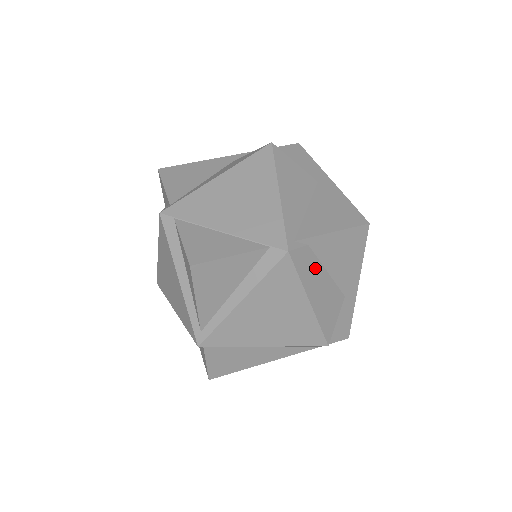
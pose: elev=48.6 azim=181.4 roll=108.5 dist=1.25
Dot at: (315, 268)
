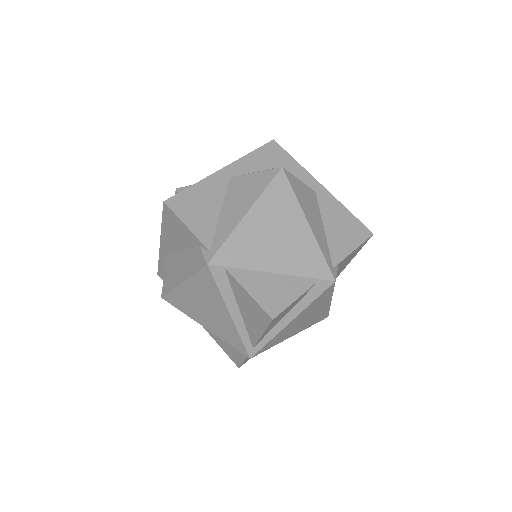
Dot at: occluded
